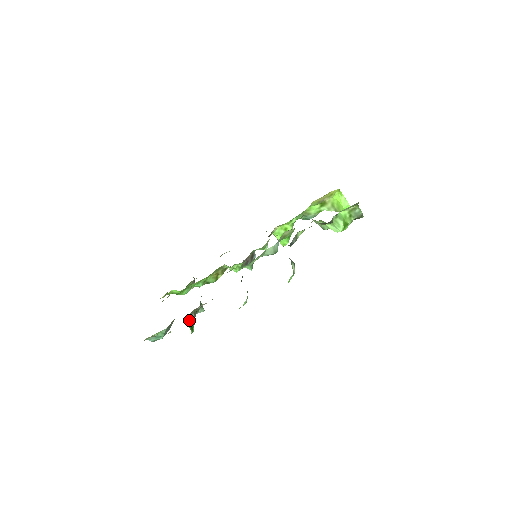
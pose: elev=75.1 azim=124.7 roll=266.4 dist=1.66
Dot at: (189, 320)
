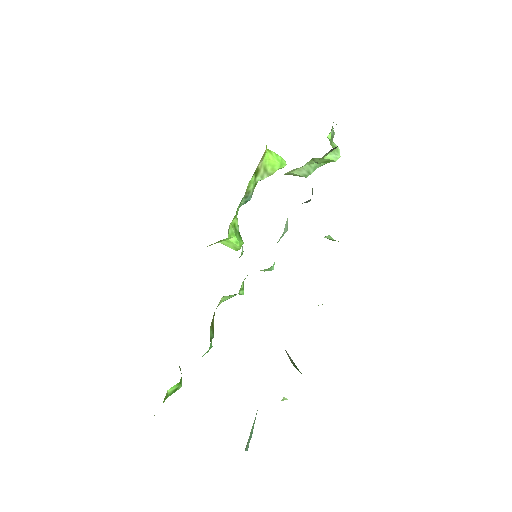
Dot at: (292, 363)
